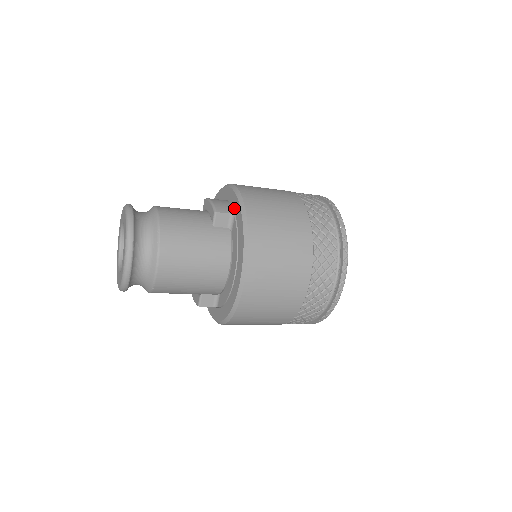
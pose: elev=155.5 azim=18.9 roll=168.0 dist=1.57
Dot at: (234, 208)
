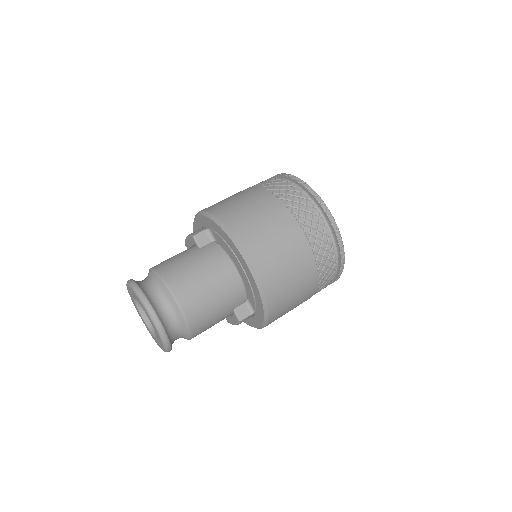
Dot at: (205, 225)
